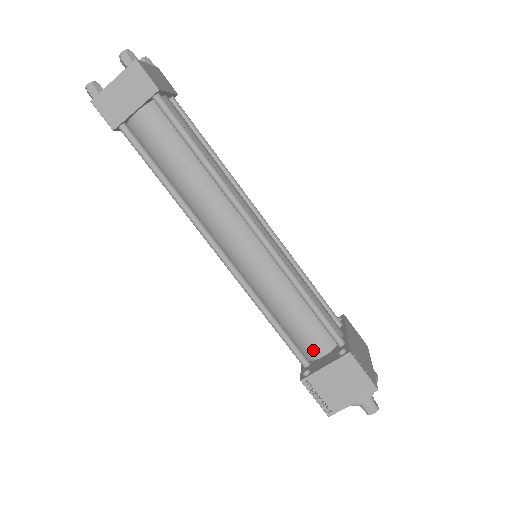
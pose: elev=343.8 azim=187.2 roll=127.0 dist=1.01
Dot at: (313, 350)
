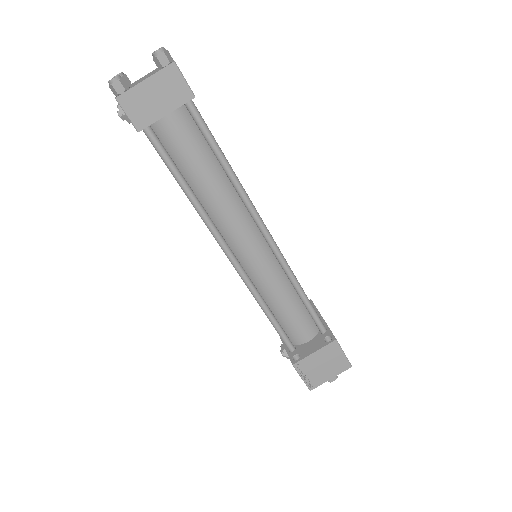
Dot at: (300, 337)
